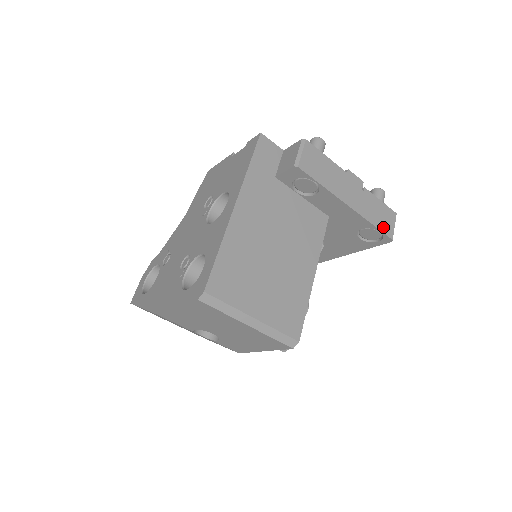
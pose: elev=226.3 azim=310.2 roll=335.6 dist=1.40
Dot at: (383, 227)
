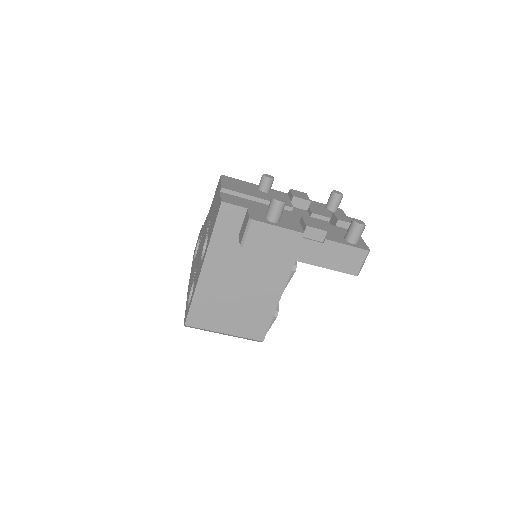
Dot at: (345, 268)
